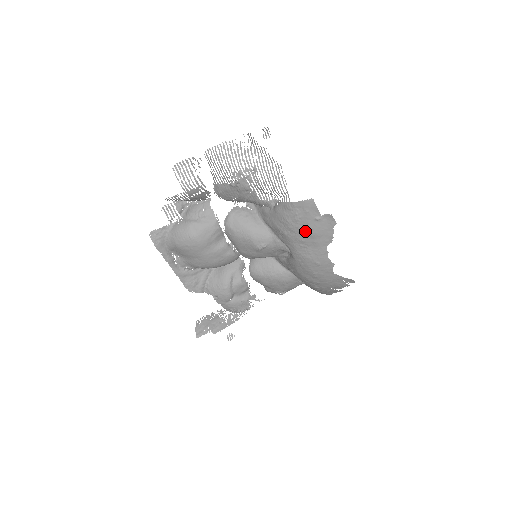
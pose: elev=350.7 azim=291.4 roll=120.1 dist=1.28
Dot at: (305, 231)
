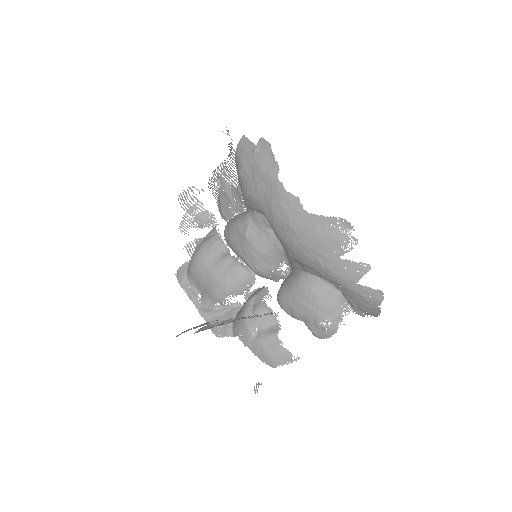
Dot at: (253, 172)
